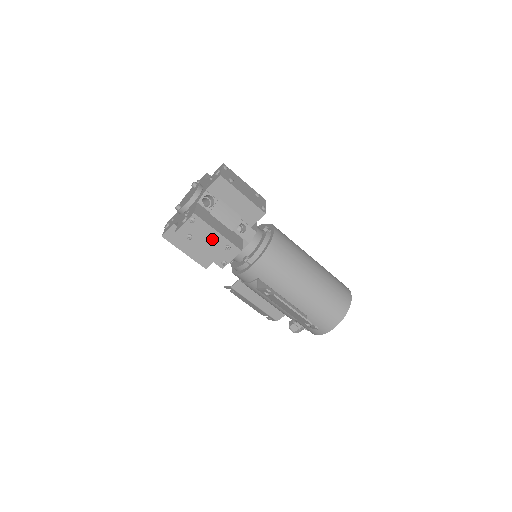
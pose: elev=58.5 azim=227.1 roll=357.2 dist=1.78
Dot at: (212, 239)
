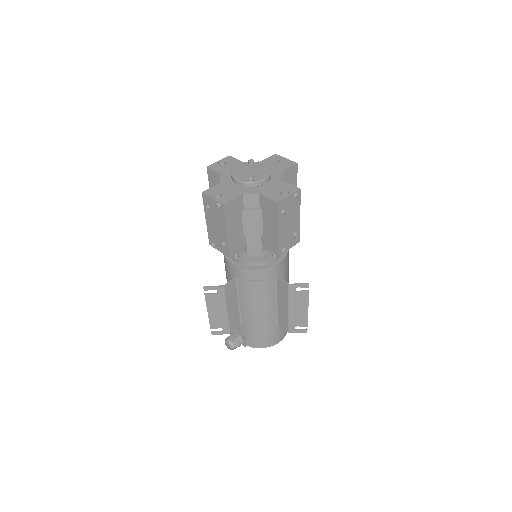
Dot at: (293, 221)
